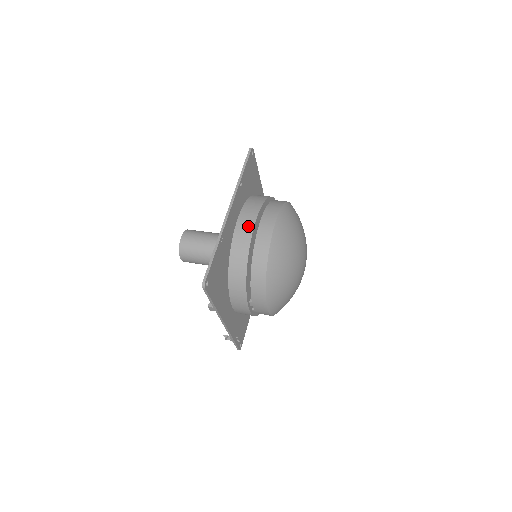
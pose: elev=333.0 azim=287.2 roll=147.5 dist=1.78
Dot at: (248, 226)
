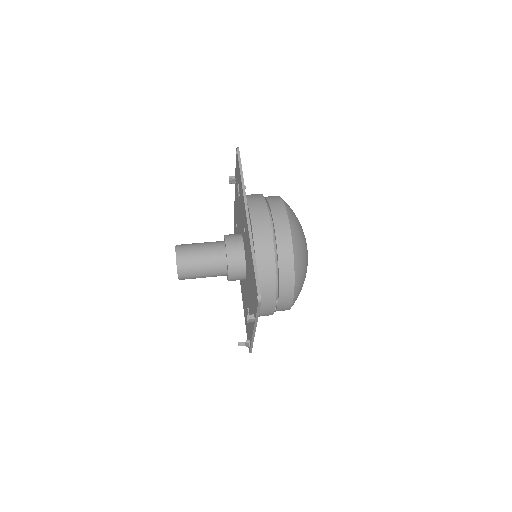
Dot at: (265, 229)
